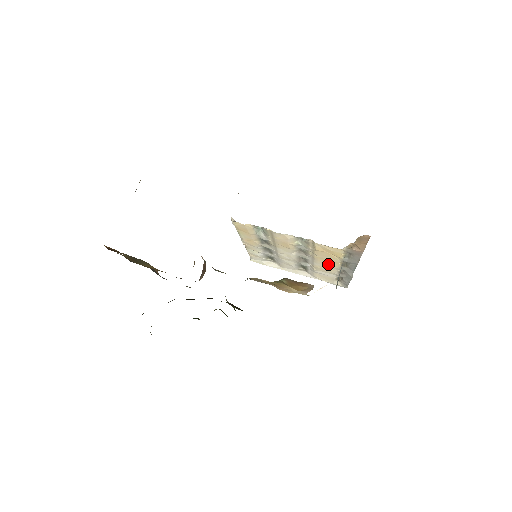
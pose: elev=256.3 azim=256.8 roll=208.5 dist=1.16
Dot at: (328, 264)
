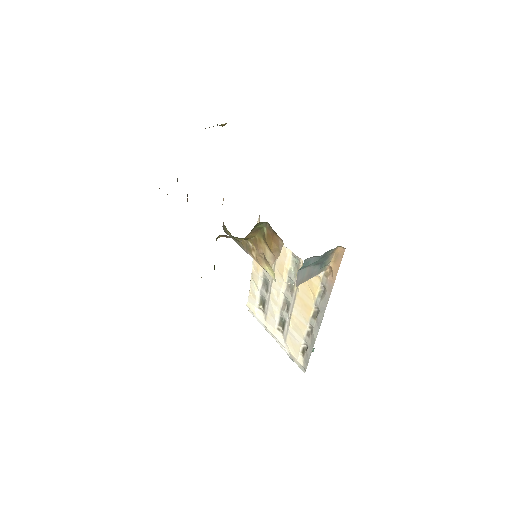
Dot at: (303, 312)
